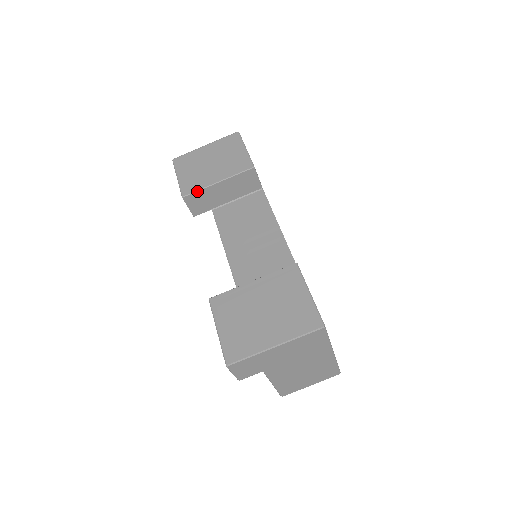
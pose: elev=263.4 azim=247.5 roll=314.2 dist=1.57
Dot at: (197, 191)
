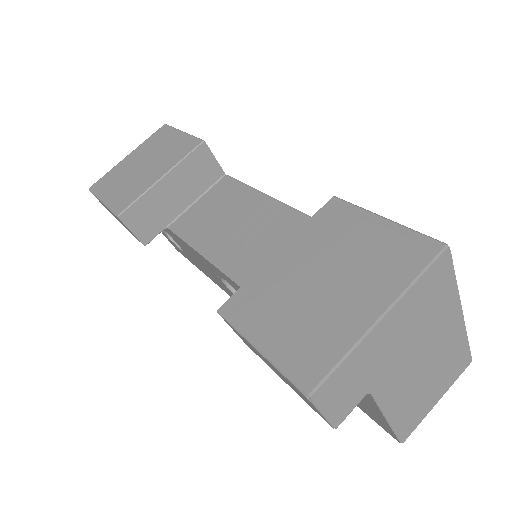
Dot at: (136, 200)
